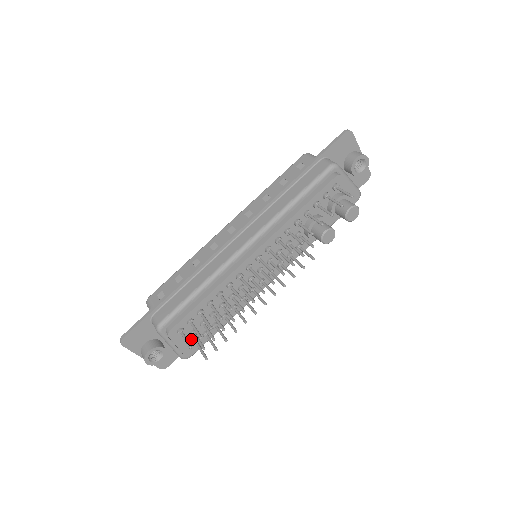
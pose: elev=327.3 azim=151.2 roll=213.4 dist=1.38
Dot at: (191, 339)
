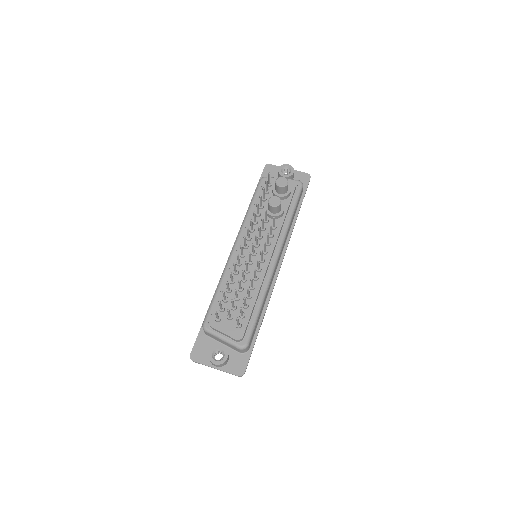
Dot at: (232, 324)
